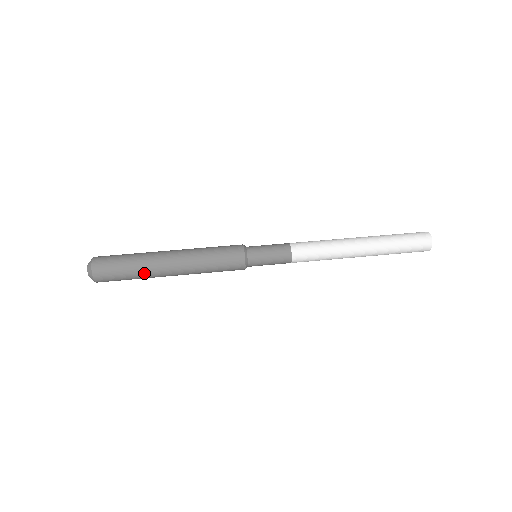
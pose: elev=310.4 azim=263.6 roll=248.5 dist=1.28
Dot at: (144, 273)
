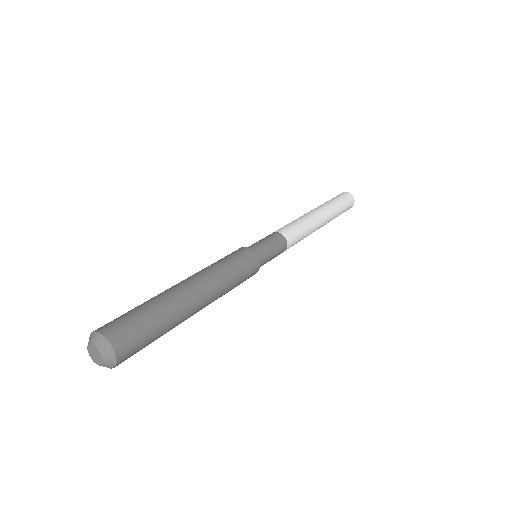
Dot at: occluded
